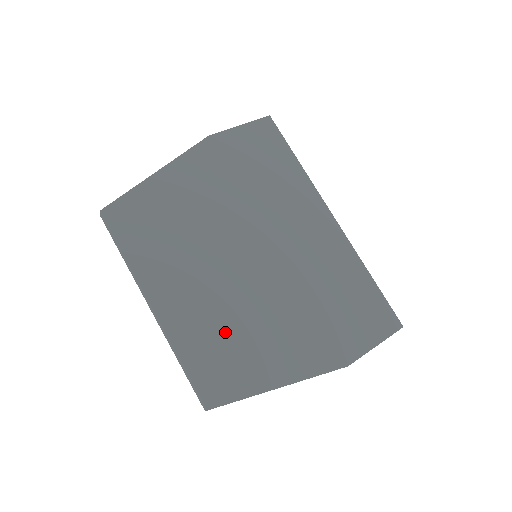
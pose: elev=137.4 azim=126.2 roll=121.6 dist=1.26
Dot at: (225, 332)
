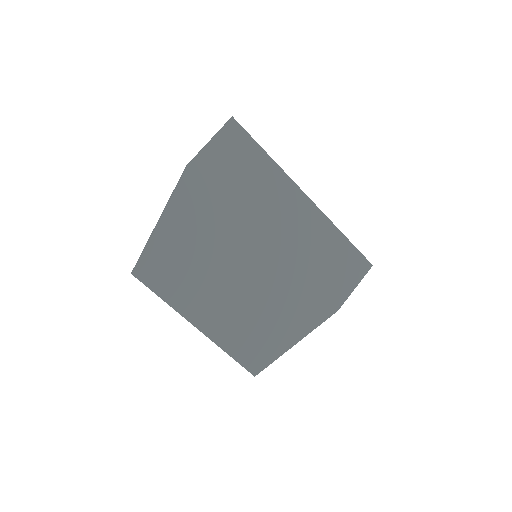
Dot at: (251, 324)
